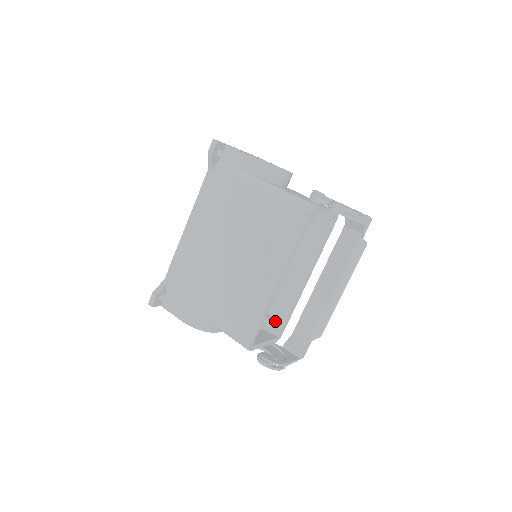
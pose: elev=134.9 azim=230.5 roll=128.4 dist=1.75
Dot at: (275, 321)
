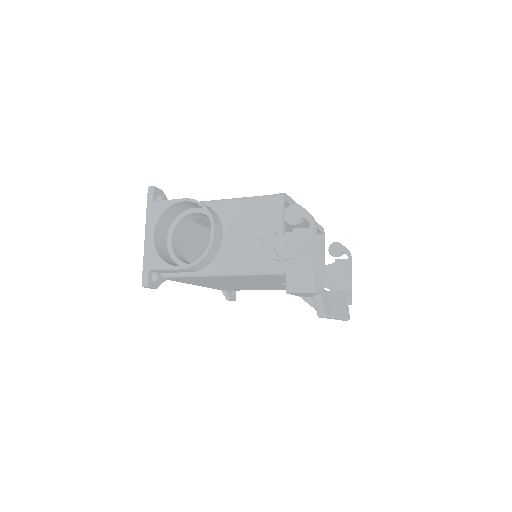
Dot at: occluded
